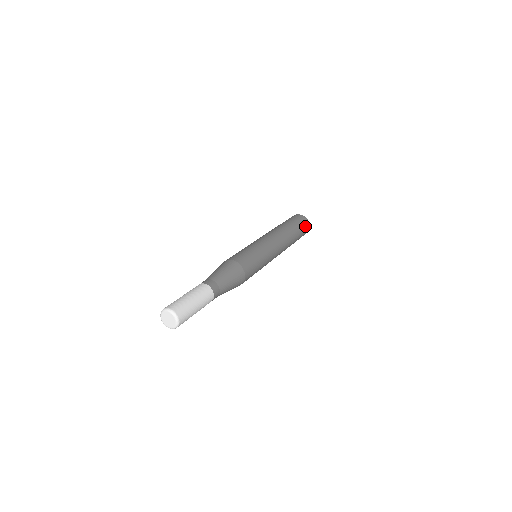
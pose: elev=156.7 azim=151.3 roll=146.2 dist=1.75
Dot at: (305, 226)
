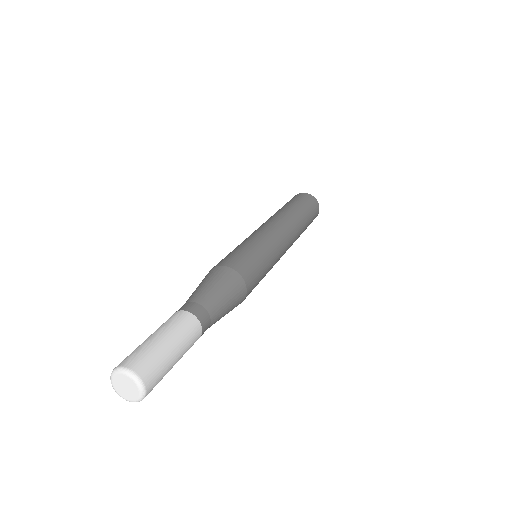
Dot at: (306, 199)
